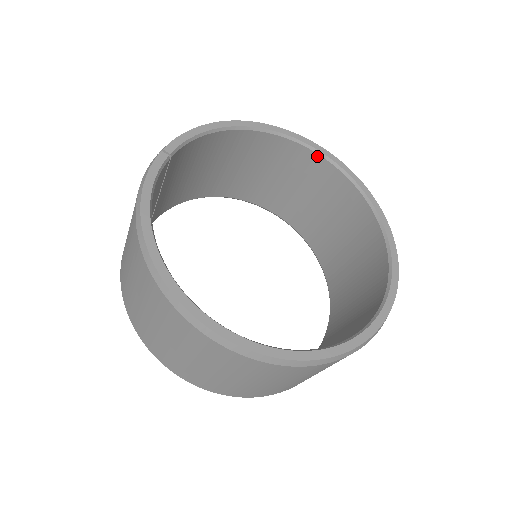
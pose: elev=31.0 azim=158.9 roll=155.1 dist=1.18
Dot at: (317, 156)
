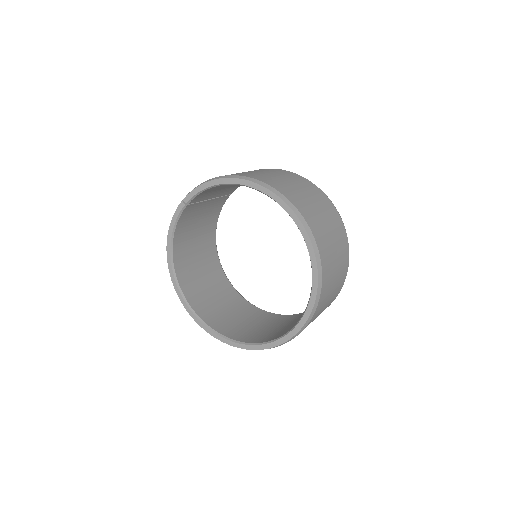
Dot at: (290, 215)
